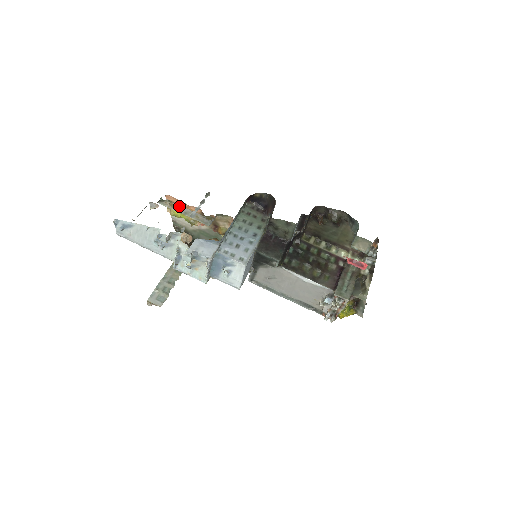
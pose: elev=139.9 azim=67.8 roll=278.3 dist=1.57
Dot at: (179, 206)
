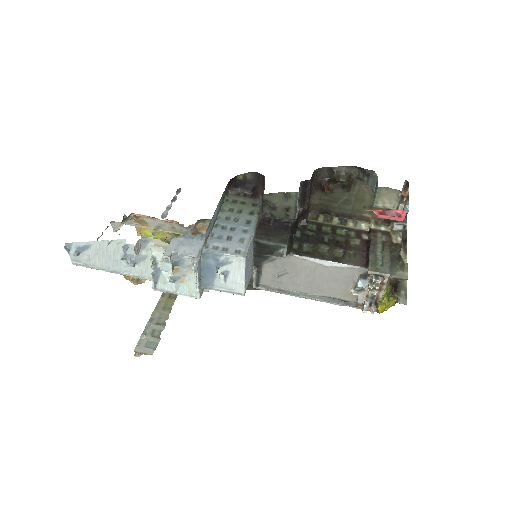
Dot at: (148, 220)
